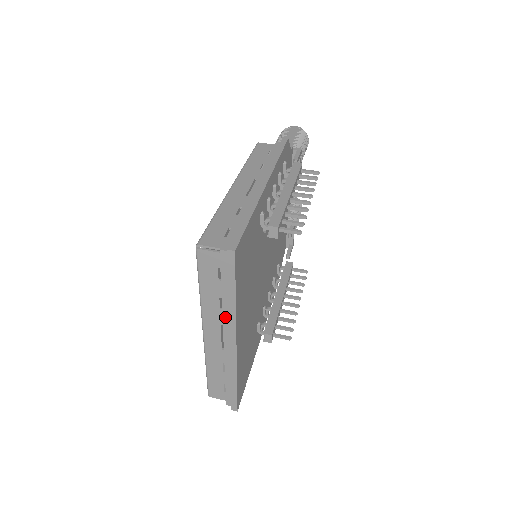
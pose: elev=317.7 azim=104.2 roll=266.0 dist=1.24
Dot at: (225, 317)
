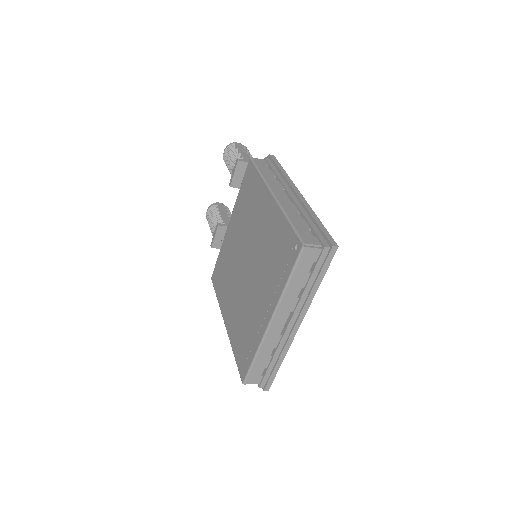
Dot at: (300, 304)
